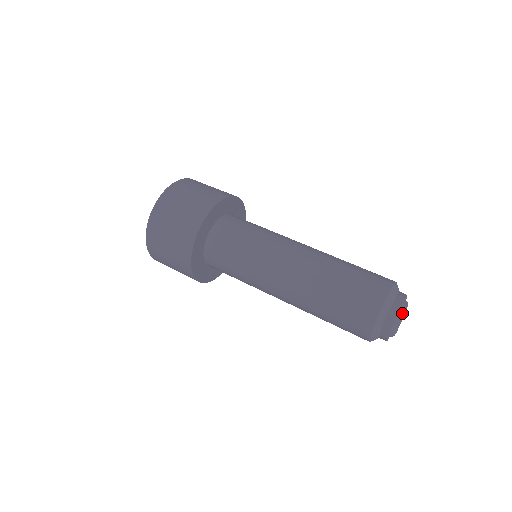
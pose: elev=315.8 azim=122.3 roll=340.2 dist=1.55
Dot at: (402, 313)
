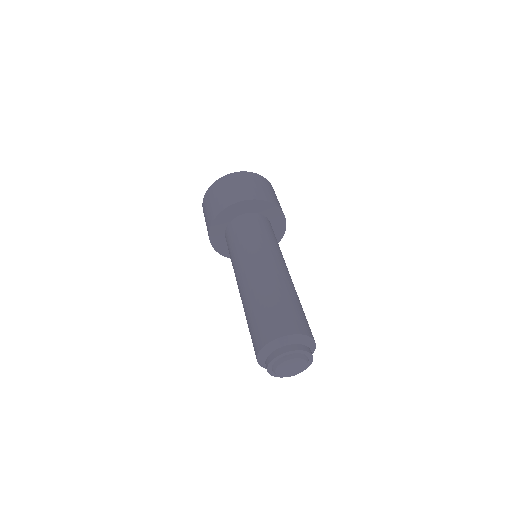
Dot at: (300, 357)
